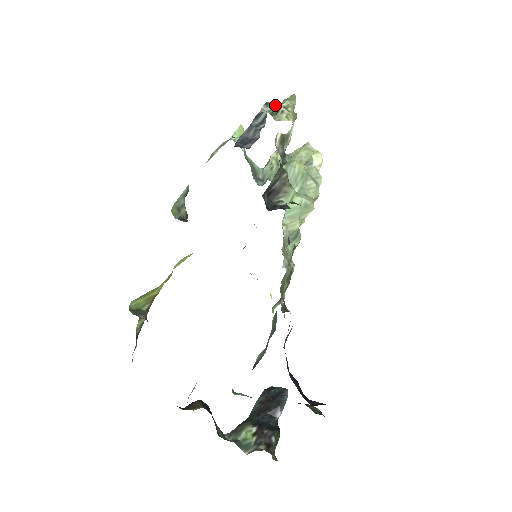
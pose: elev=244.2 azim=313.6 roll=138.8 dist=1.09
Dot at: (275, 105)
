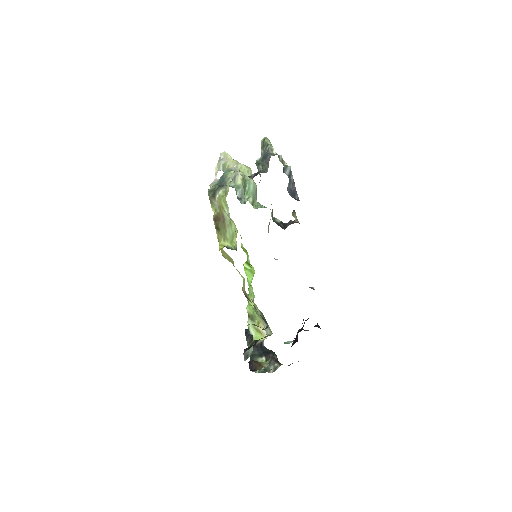
Dot at: occluded
